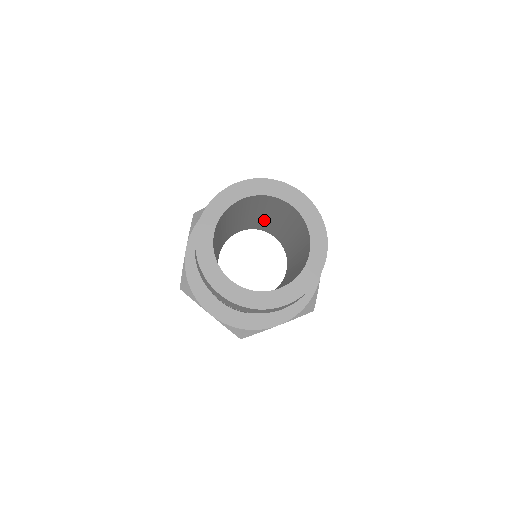
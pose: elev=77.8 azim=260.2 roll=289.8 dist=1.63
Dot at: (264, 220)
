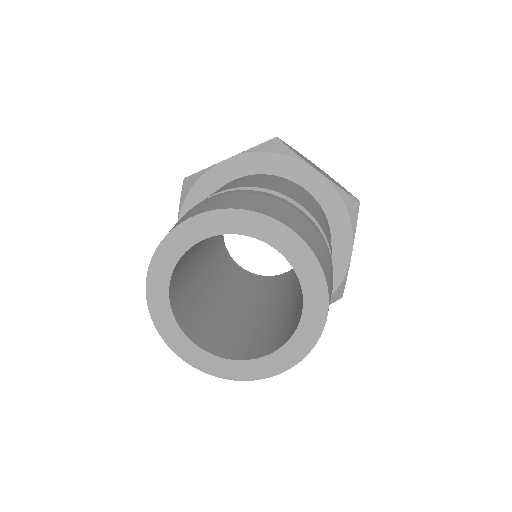
Dot at: occluded
